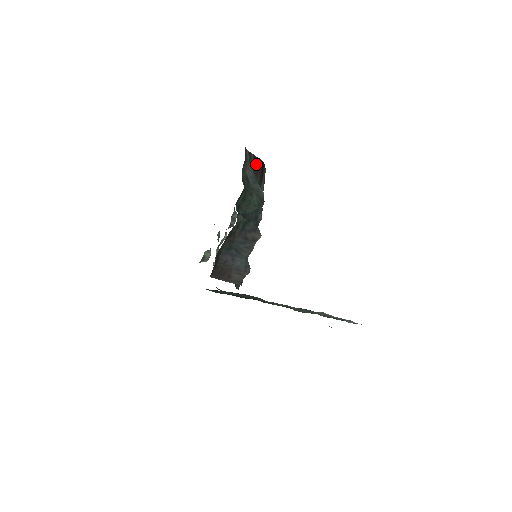
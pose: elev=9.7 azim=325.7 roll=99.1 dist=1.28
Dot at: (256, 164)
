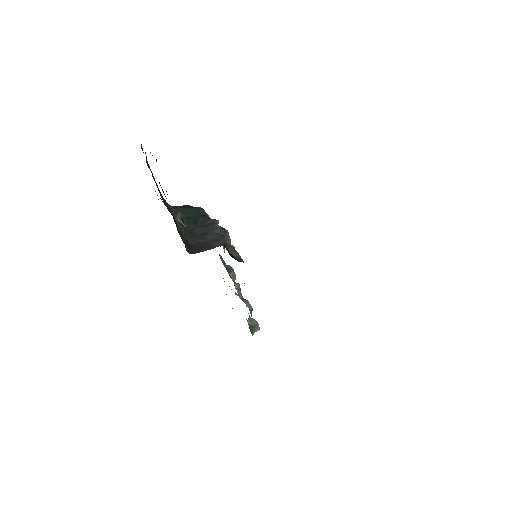
Dot at: occluded
